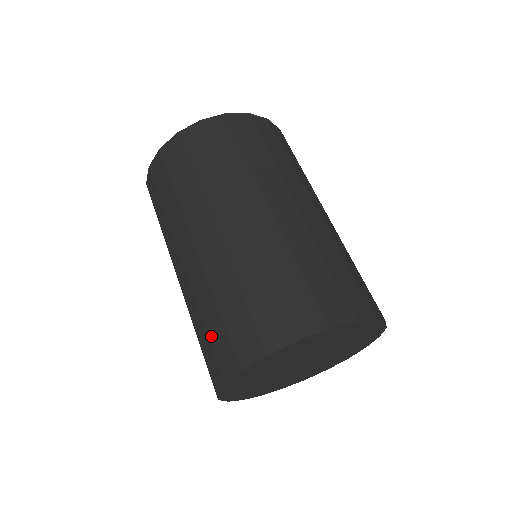
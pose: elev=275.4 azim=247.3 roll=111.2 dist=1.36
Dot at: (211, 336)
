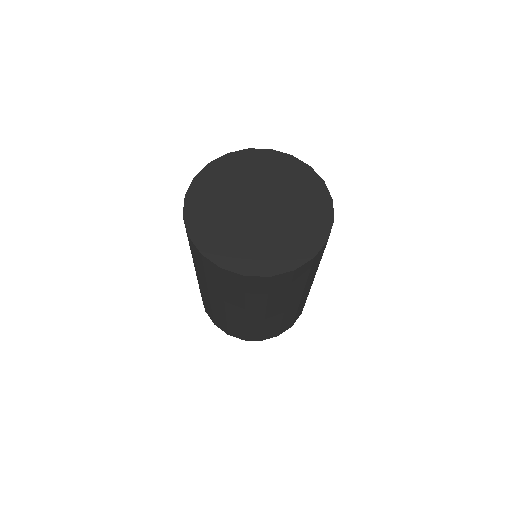
Dot at: occluded
